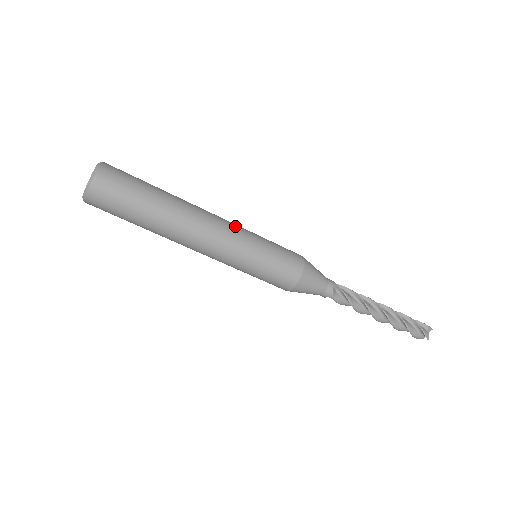
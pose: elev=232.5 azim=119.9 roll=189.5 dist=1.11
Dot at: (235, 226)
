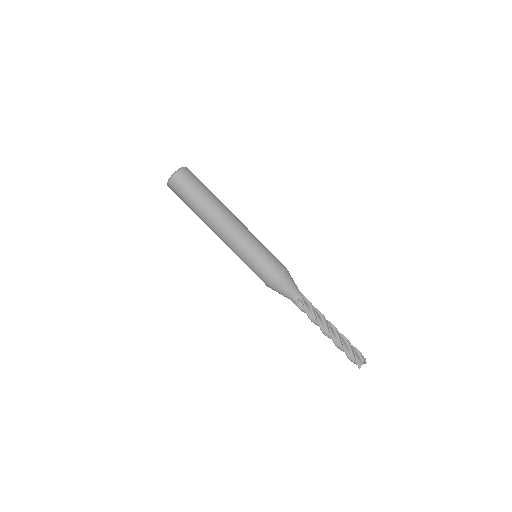
Dot at: (246, 233)
